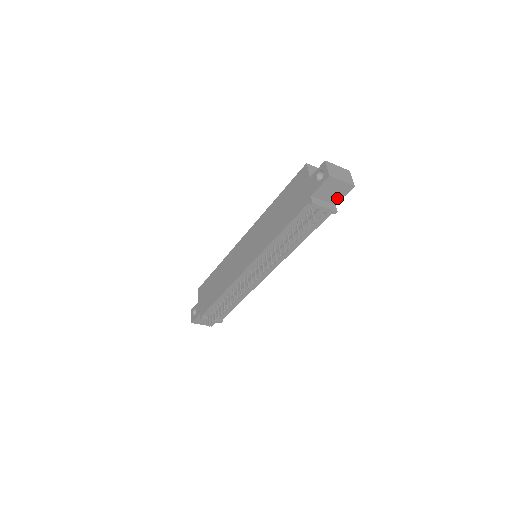
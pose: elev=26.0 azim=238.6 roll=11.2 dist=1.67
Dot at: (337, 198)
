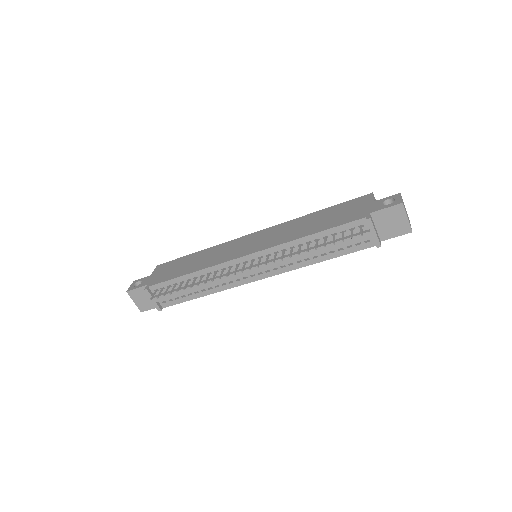
Dot at: (388, 234)
